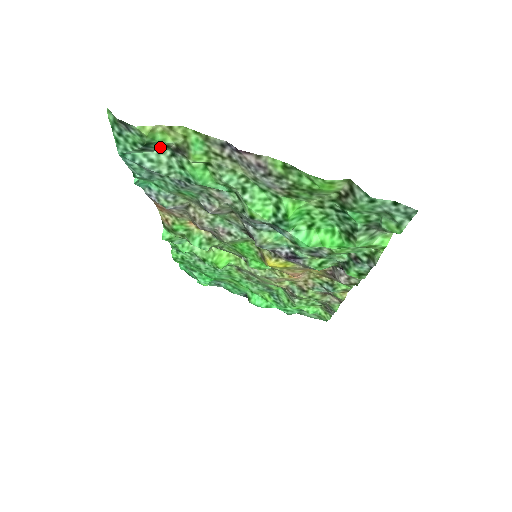
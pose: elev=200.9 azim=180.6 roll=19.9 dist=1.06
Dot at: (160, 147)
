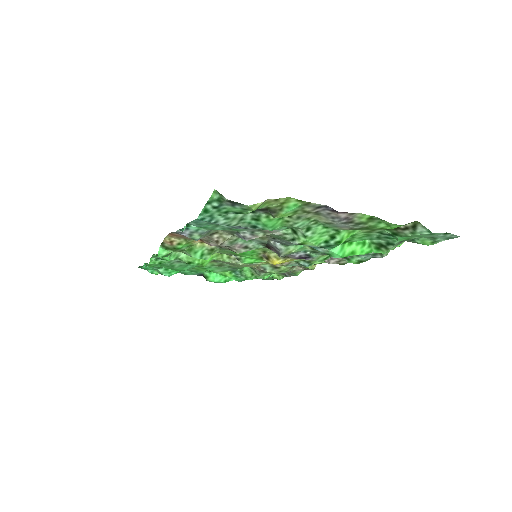
Dot at: occluded
